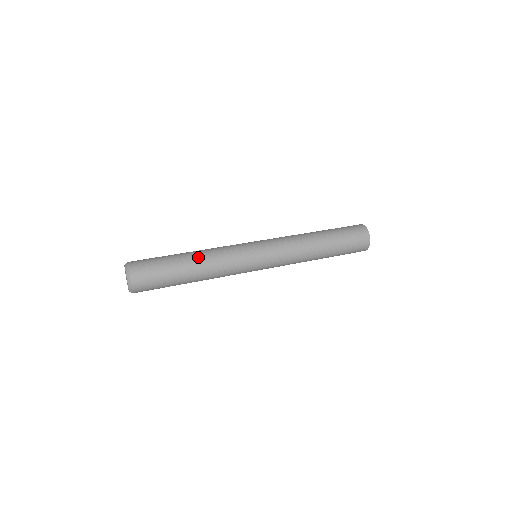
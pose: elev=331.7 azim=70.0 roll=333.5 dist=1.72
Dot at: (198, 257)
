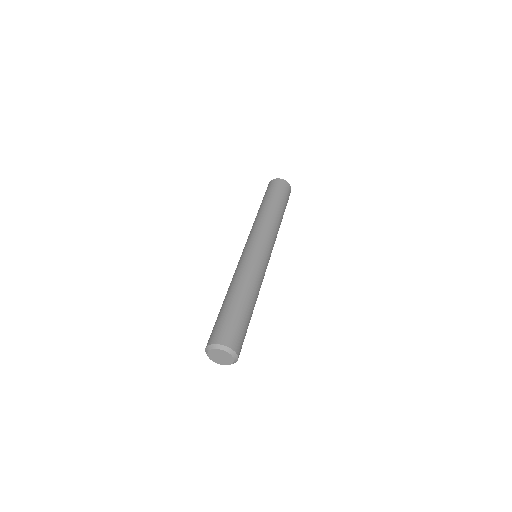
Dot at: (248, 291)
